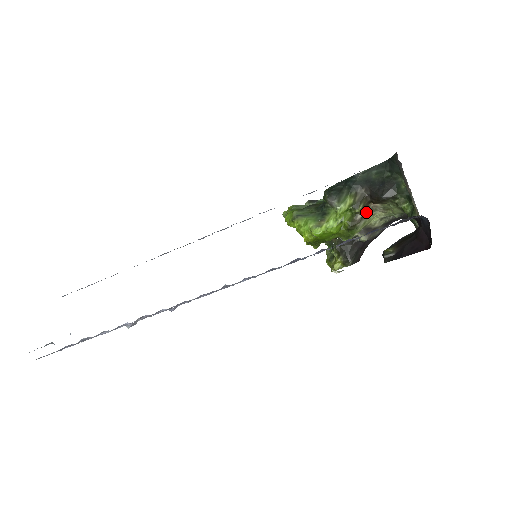
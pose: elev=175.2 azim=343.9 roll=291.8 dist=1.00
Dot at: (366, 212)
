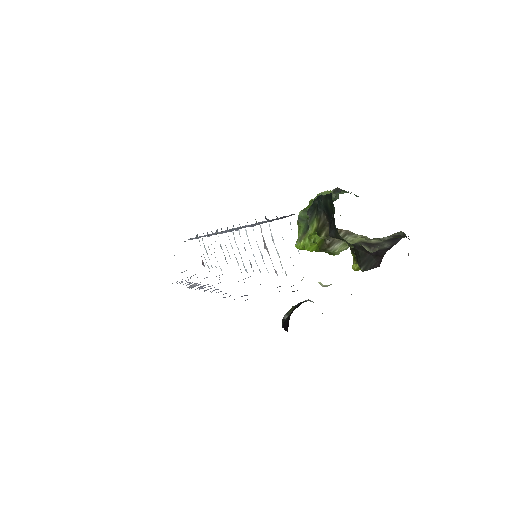
Dot at: occluded
